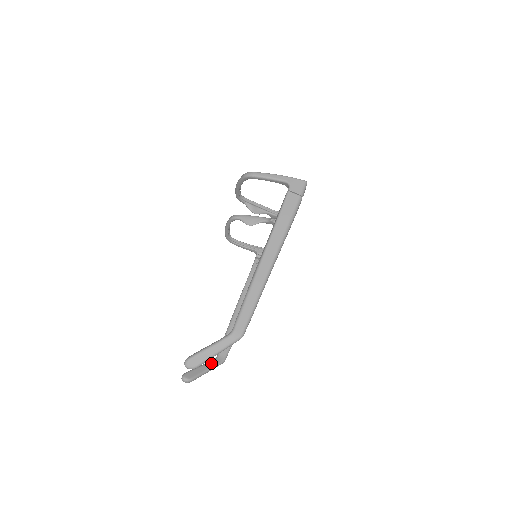
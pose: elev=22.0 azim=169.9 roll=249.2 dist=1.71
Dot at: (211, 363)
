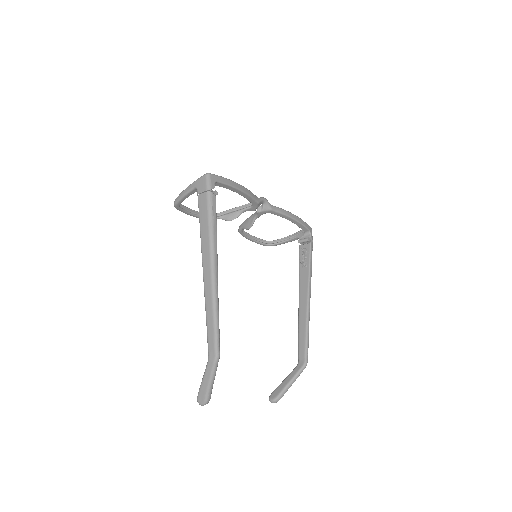
Dot at: (292, 373)
